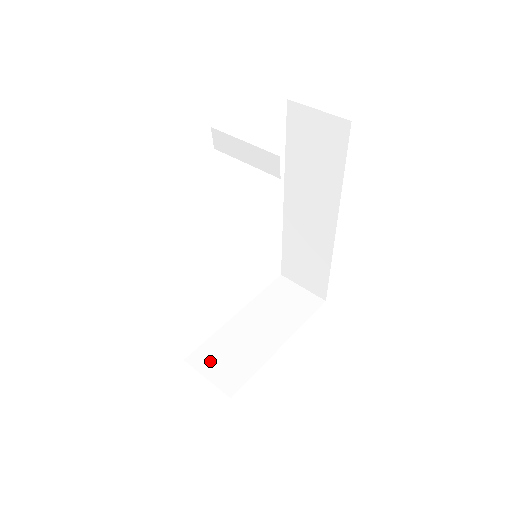
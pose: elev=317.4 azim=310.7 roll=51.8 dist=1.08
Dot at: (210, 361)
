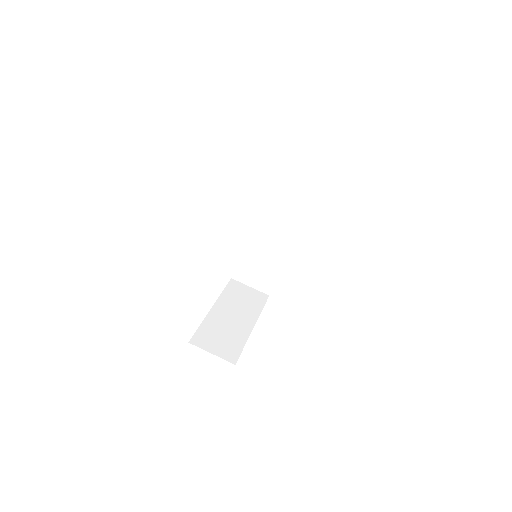
Dot at: (209, 341)
